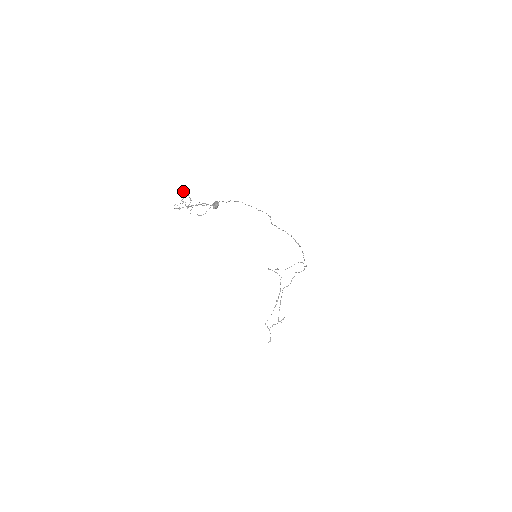
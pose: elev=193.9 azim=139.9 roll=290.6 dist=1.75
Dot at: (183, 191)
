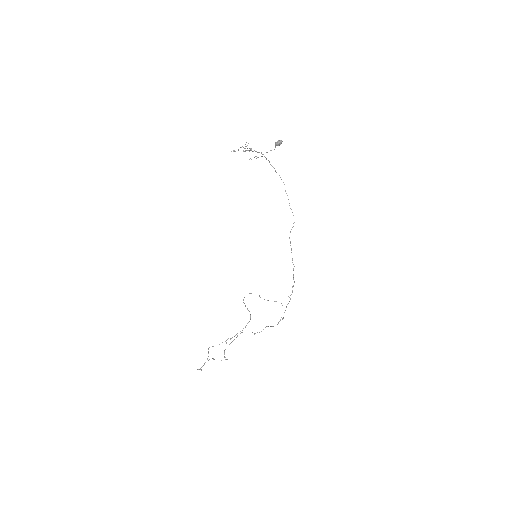
Dot at: occluded
